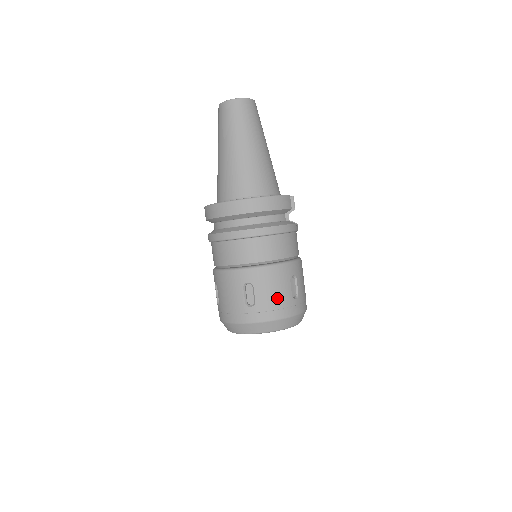
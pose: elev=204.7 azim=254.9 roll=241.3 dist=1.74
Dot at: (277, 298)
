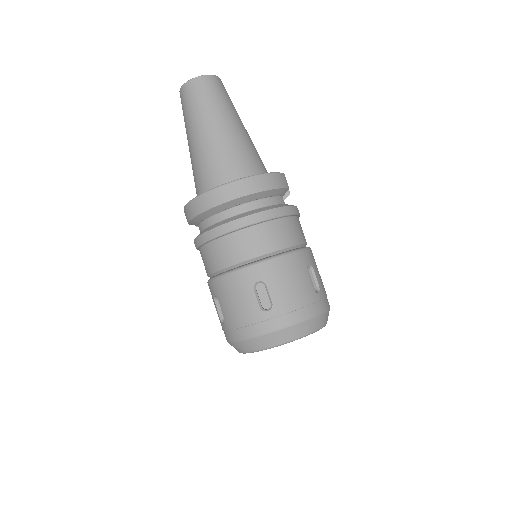
Dot at: (297, 294)
